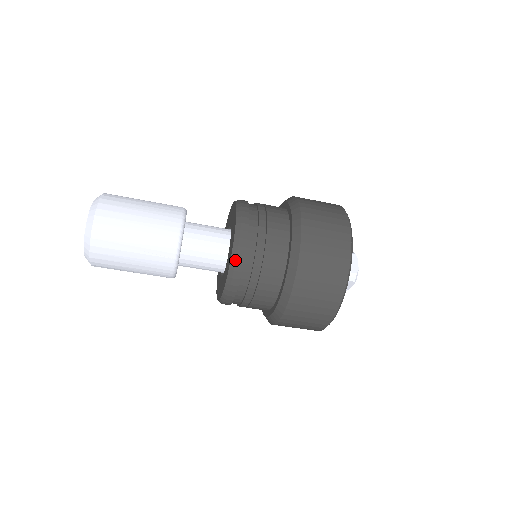
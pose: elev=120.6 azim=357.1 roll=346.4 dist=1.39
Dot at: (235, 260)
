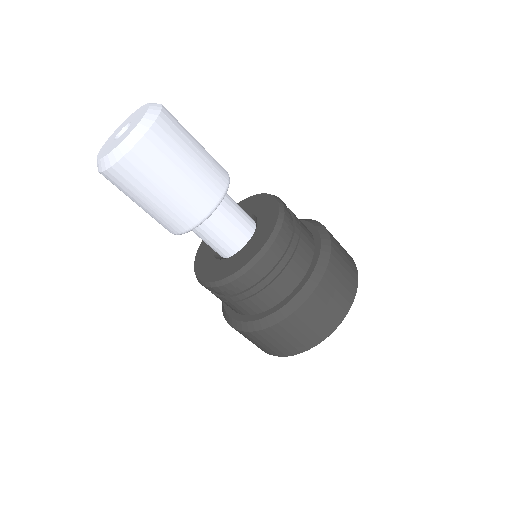
Dot at: (283, 207)
